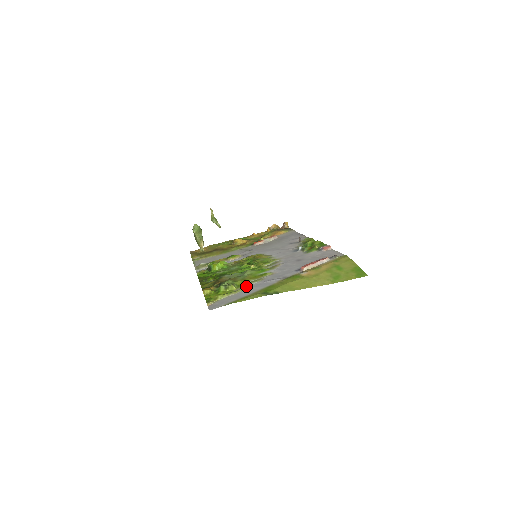
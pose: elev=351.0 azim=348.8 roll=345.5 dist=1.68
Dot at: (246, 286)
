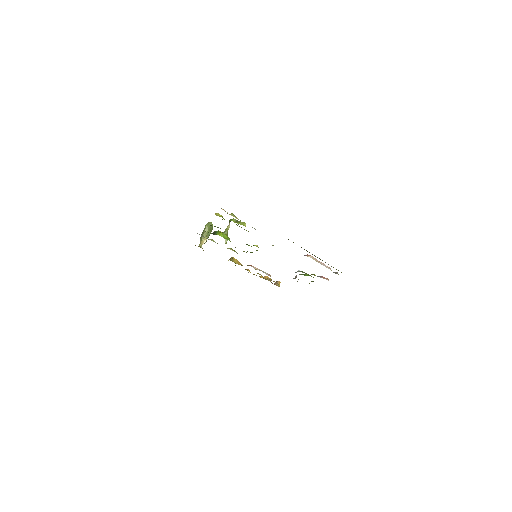
Dot at: occluded
